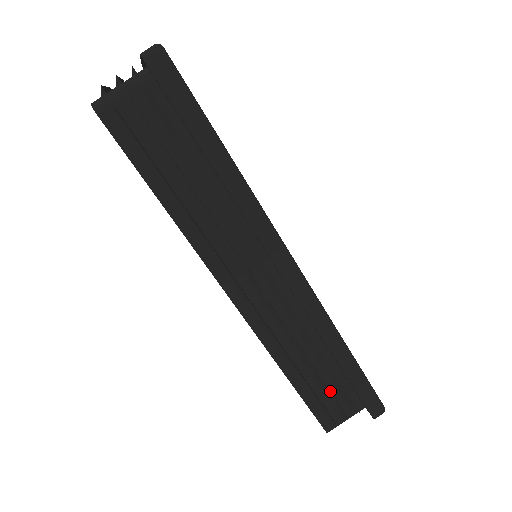
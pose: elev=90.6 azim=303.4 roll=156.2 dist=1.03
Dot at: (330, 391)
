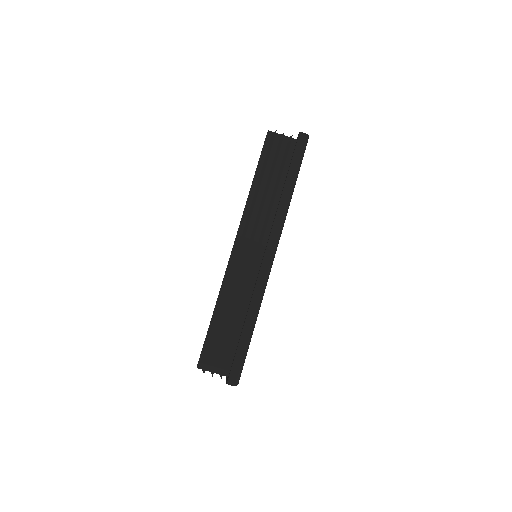
Dot at: (224, 340)
